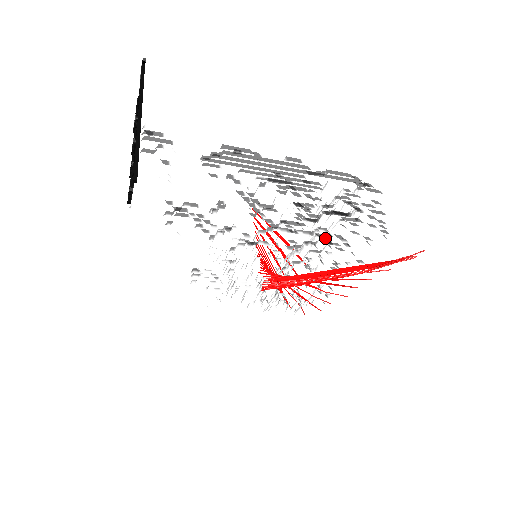
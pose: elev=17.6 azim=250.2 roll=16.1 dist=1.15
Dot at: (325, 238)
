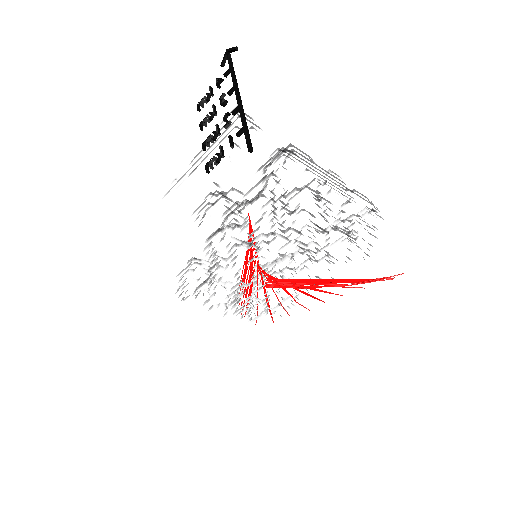
Dot at: (310, 252)
